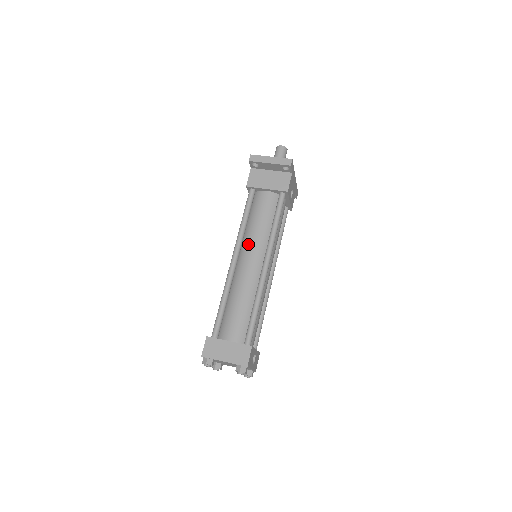
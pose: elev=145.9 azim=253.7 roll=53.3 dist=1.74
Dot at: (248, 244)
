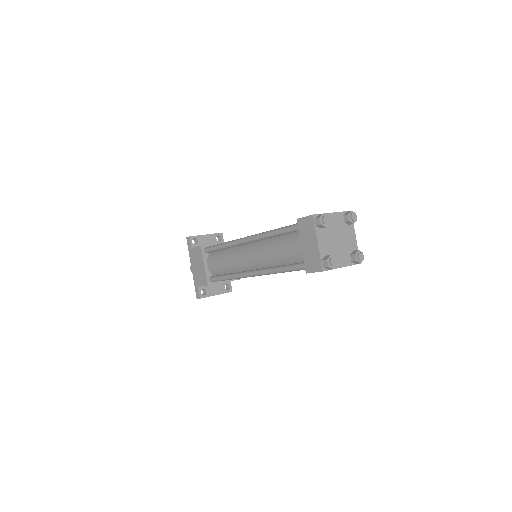
Dot at: occluded
